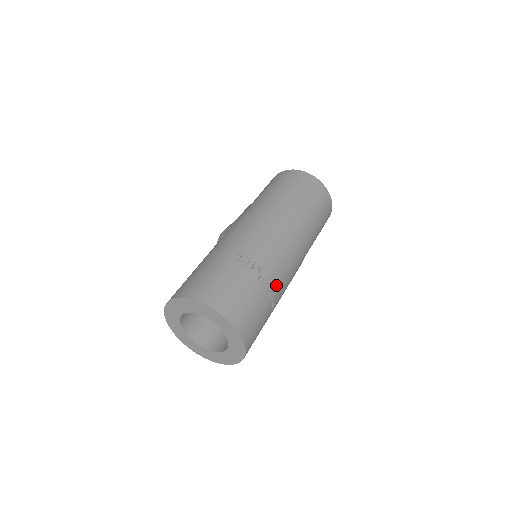
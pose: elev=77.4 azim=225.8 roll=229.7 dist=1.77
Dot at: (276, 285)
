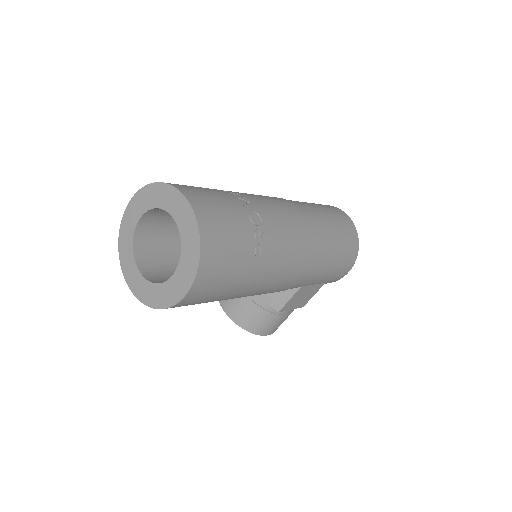
Dot at: (266, 231)
